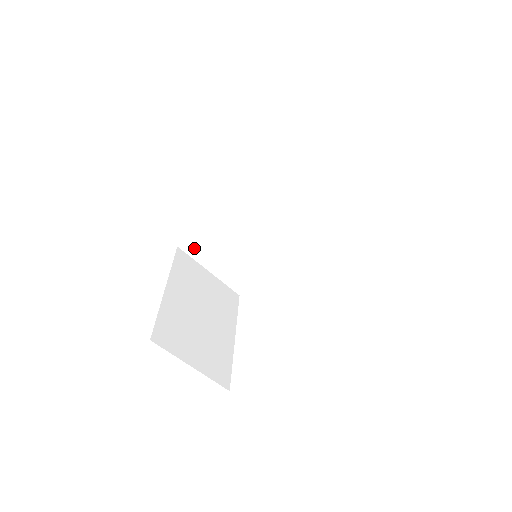
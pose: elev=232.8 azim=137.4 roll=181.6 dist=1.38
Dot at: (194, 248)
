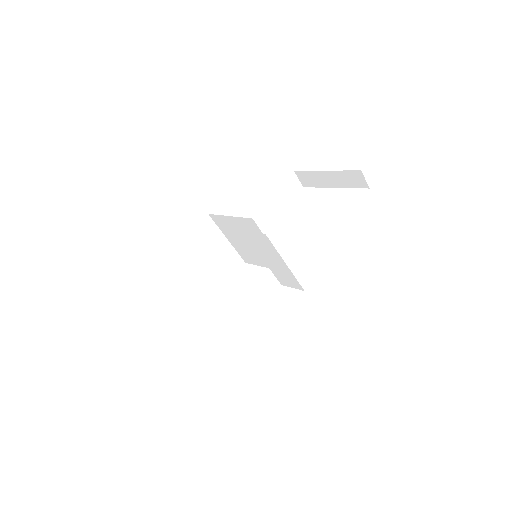
Dot at: (219, 222)
